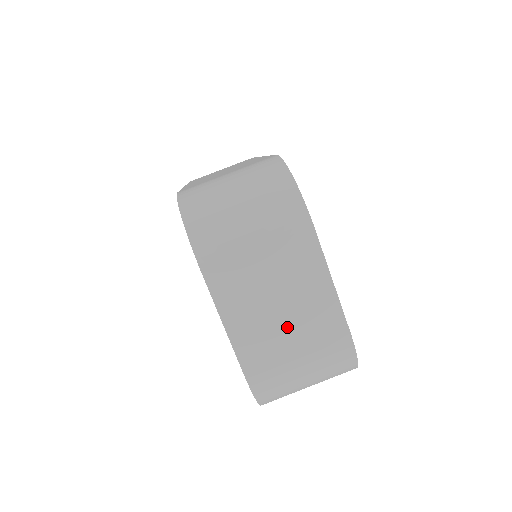
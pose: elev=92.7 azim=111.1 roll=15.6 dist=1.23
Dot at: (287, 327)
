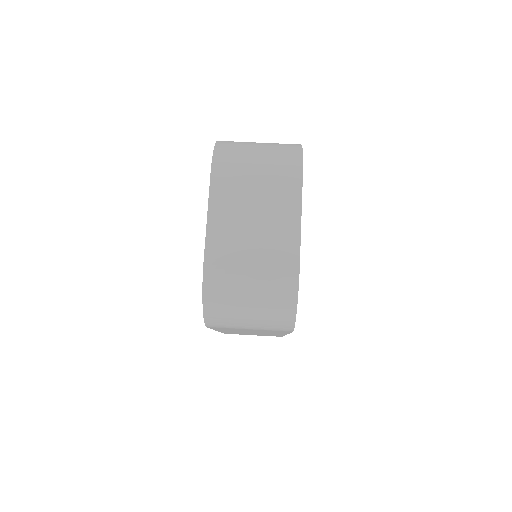
Dot at: (253, 241)
